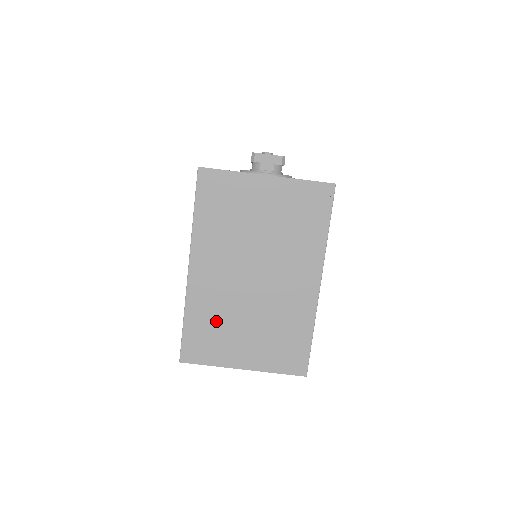
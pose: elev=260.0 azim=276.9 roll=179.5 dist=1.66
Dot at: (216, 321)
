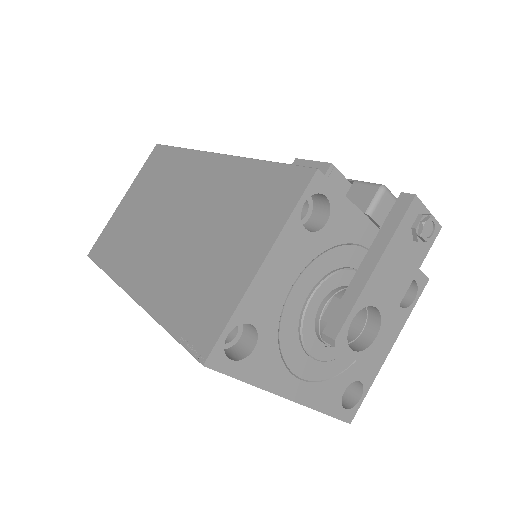
Dot at: occluded
